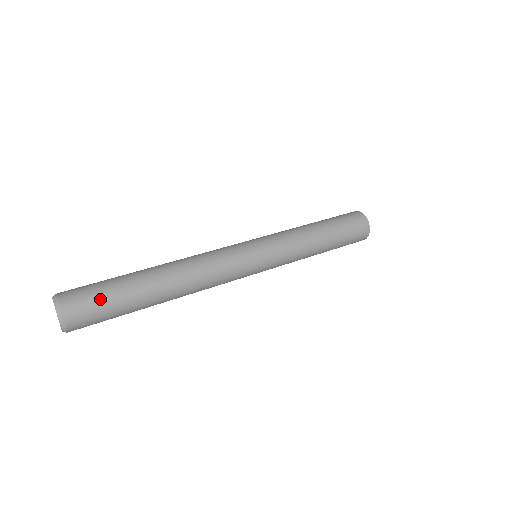
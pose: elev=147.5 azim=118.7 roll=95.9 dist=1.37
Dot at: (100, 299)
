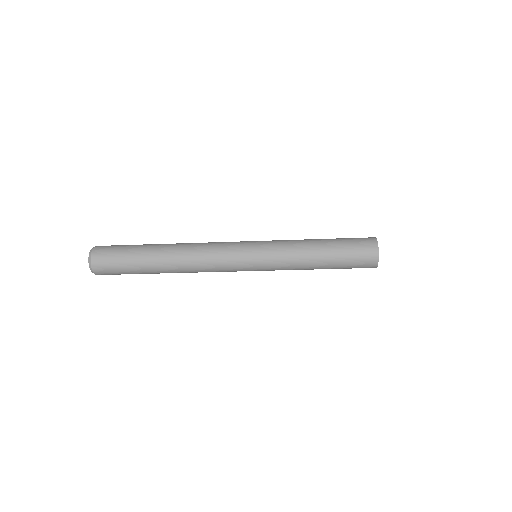
Dot at: (121, 246)
